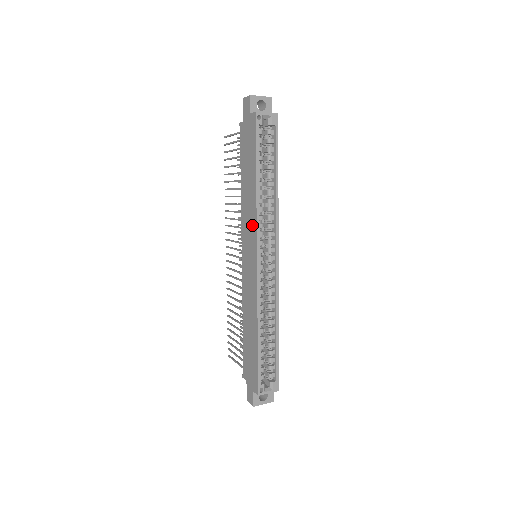
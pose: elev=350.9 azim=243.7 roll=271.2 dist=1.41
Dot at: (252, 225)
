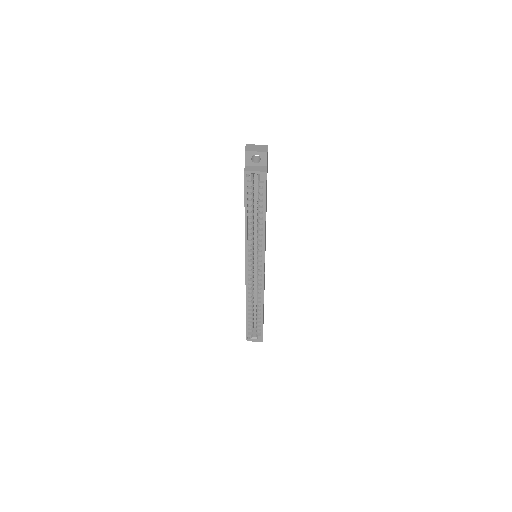
Dot at: occluded
